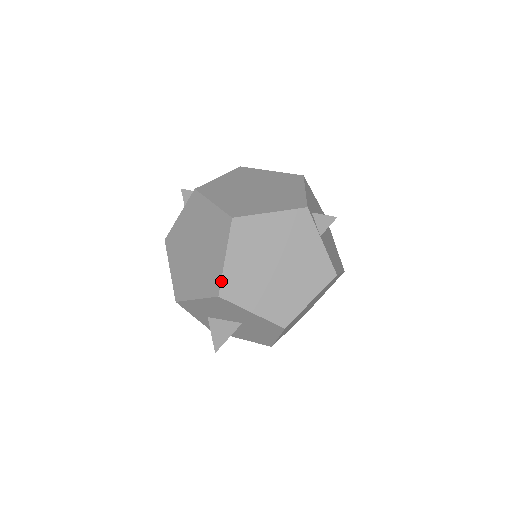
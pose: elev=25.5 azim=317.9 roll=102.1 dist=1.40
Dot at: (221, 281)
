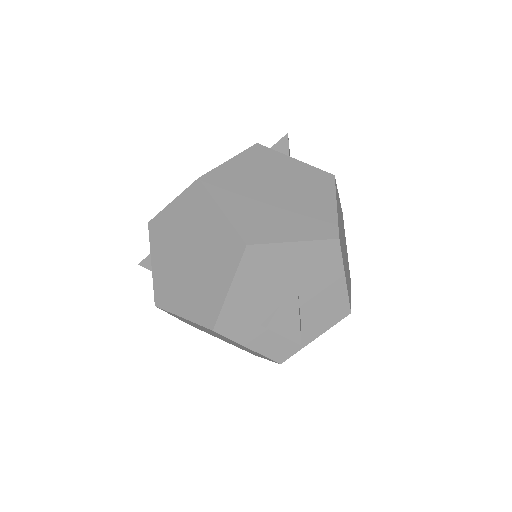
Dot at: (236, 231)
